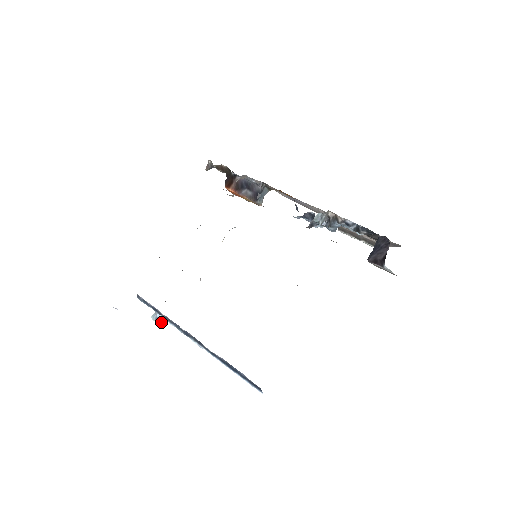
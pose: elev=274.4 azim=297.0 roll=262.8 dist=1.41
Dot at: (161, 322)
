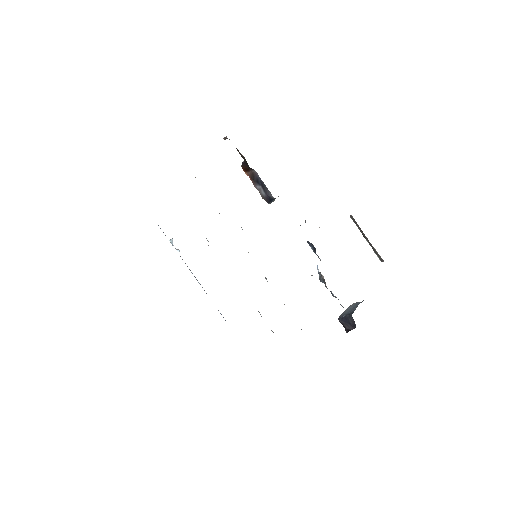
Dot at: (177, 250)
